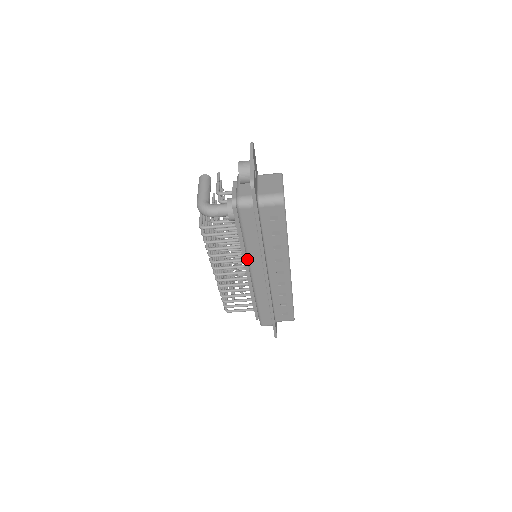
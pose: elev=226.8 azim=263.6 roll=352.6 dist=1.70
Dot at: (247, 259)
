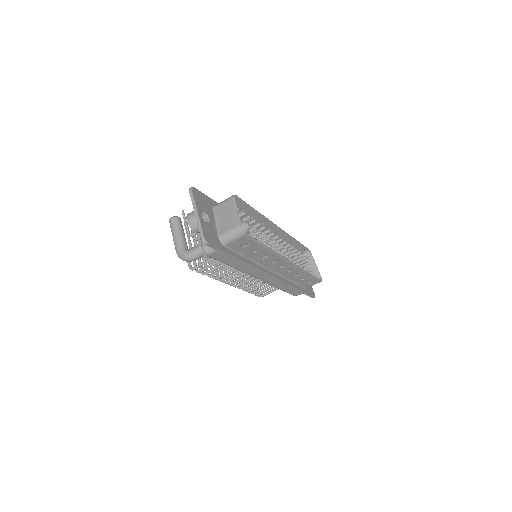
Dot at: occluded
